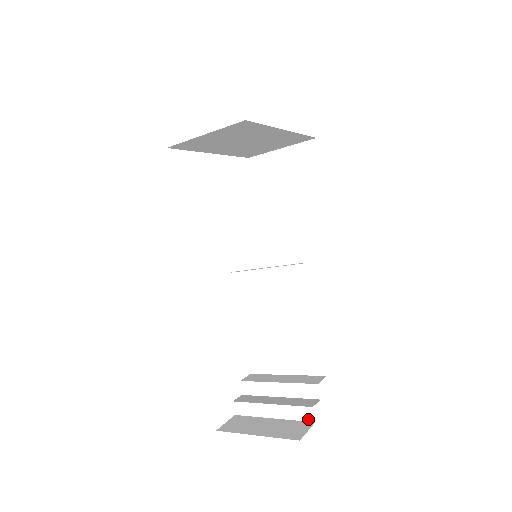
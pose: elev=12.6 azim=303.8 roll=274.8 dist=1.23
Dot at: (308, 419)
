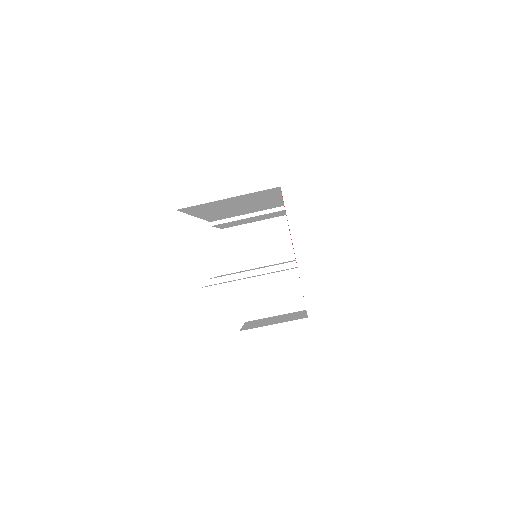
Dot at: occluded
